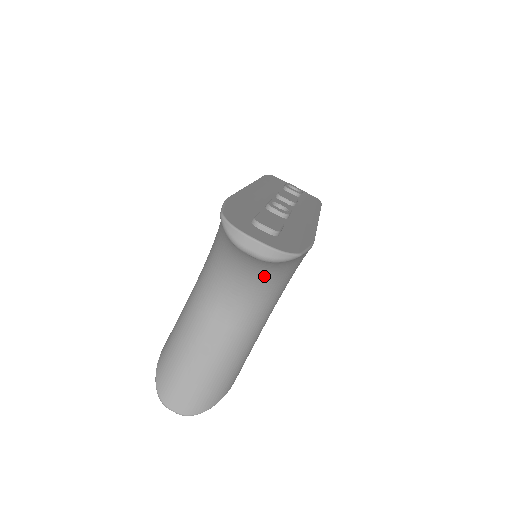
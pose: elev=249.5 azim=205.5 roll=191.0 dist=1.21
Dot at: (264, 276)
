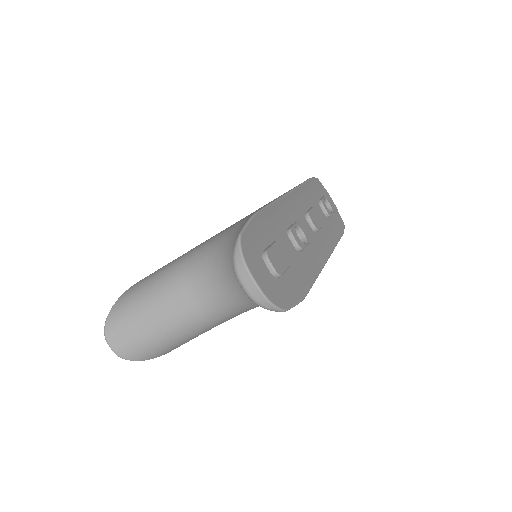
Dot at: occluded
